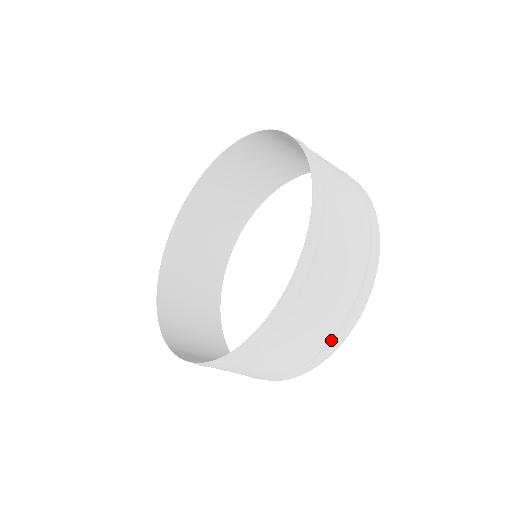
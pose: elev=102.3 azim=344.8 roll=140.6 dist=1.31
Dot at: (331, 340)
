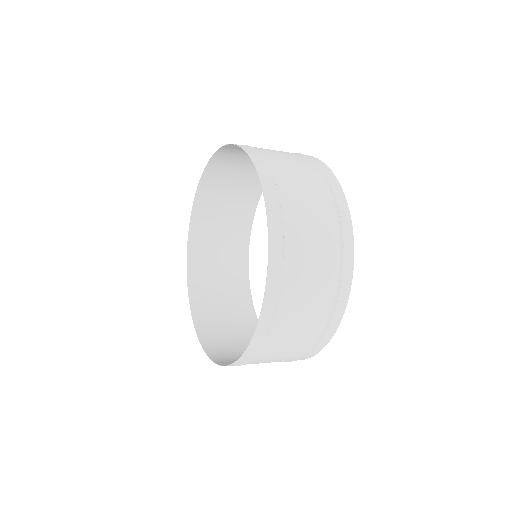
Dot at: (295, 360)
